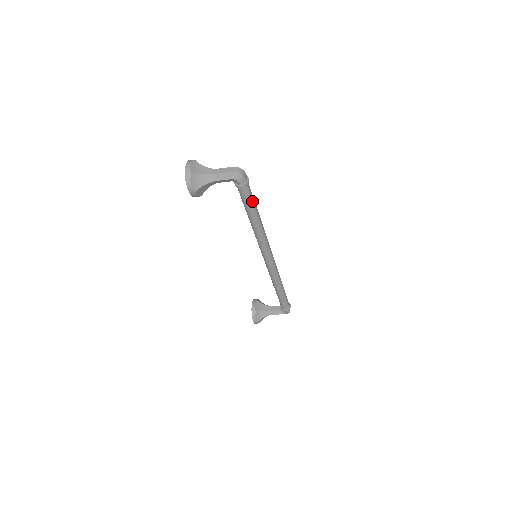
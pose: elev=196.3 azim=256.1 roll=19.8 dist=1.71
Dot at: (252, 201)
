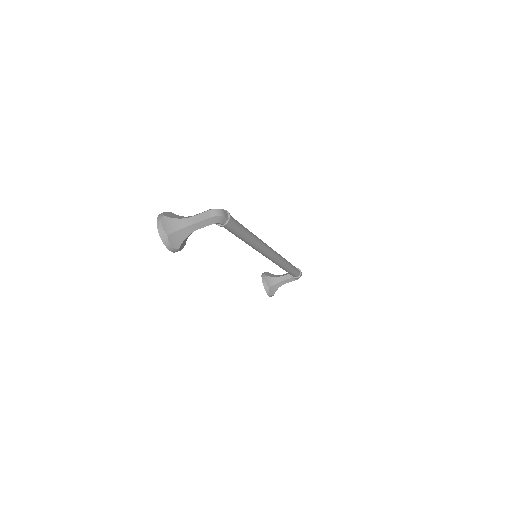
Dot at: (239, 228)
